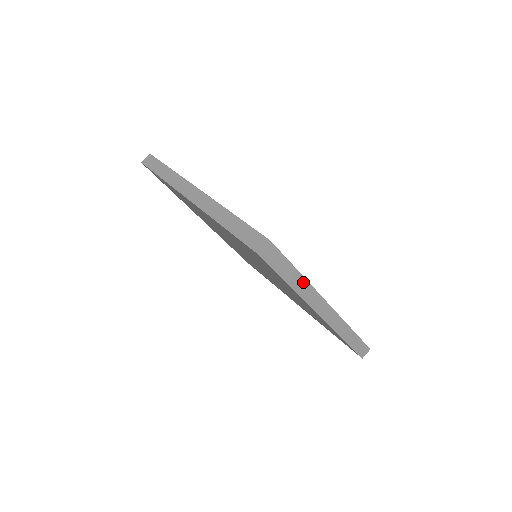
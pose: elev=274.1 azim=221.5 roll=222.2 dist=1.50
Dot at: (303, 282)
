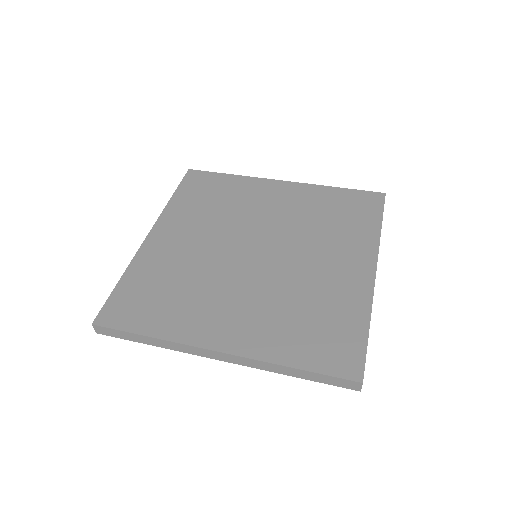
Dot at: (370, 319)
